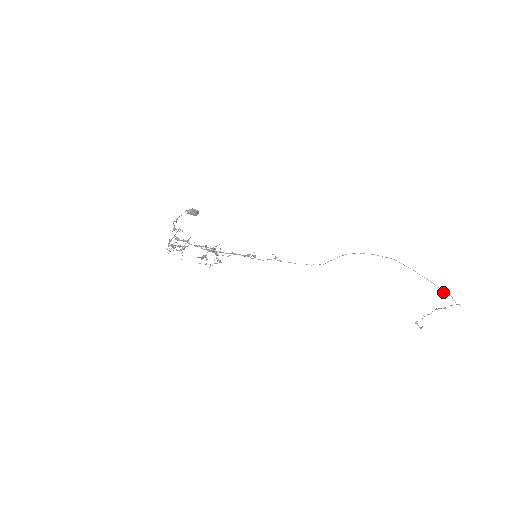
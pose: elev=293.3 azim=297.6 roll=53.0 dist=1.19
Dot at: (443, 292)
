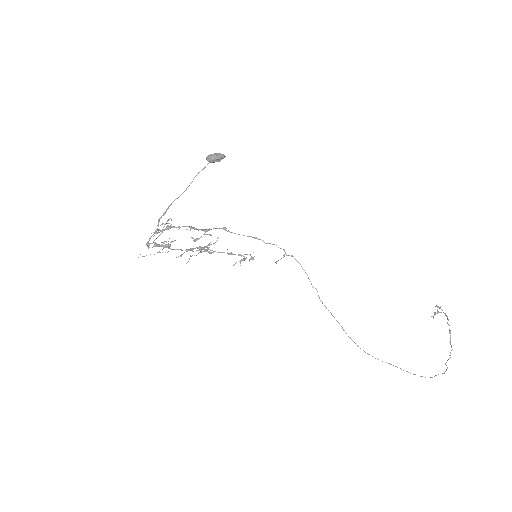
Dot at: (420, 376)
